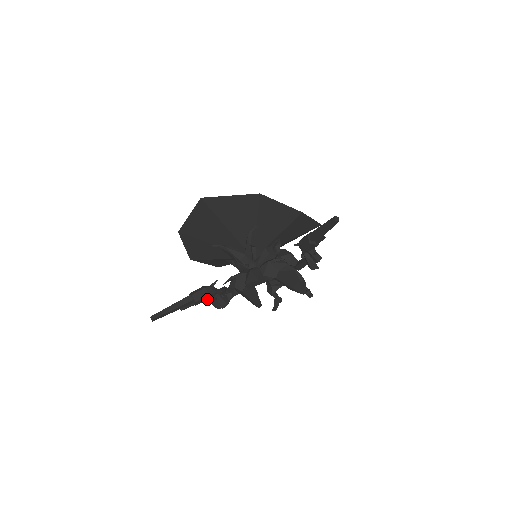
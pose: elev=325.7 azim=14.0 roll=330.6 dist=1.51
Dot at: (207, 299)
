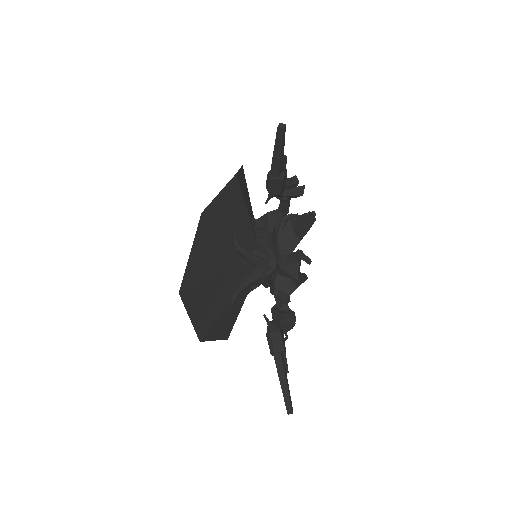
Dot at: (283, 335)
